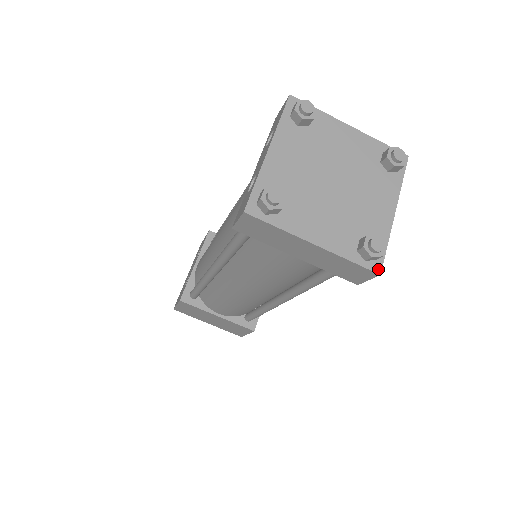
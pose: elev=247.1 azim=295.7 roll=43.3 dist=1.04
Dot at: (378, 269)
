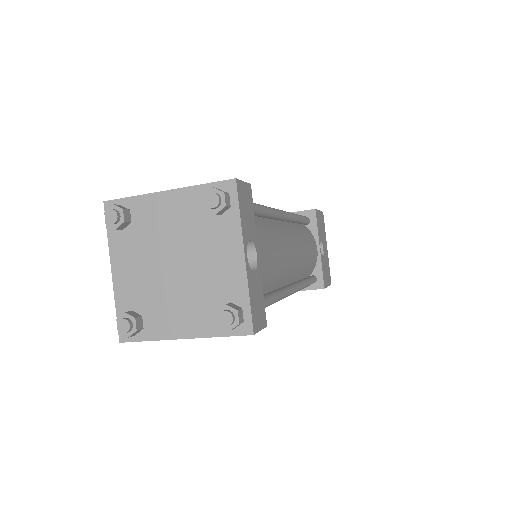
Dot at: (249, 330)
